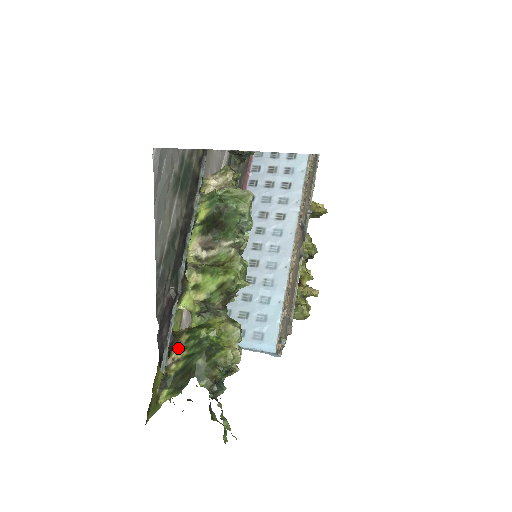
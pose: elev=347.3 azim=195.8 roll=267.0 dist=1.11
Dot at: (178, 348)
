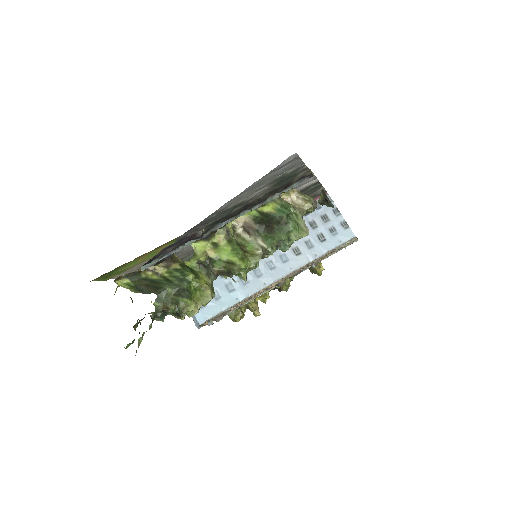
Dot at: (165, 267)
